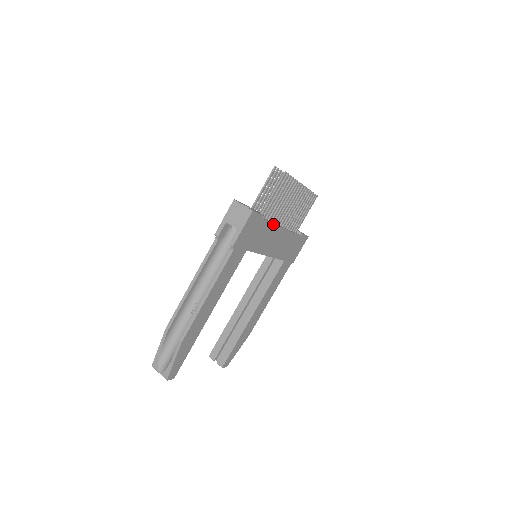
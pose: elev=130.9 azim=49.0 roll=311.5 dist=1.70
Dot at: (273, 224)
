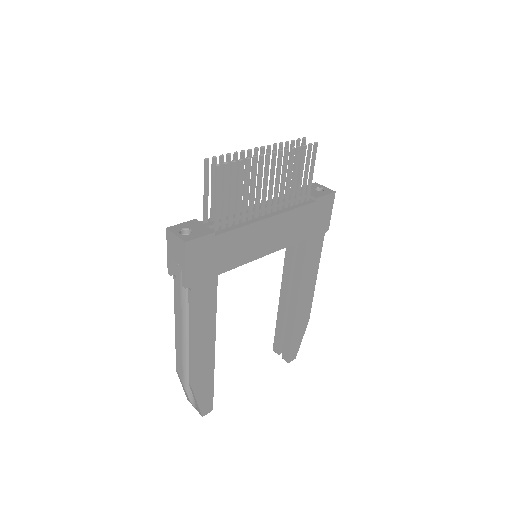
Dot at: (244, 226)
